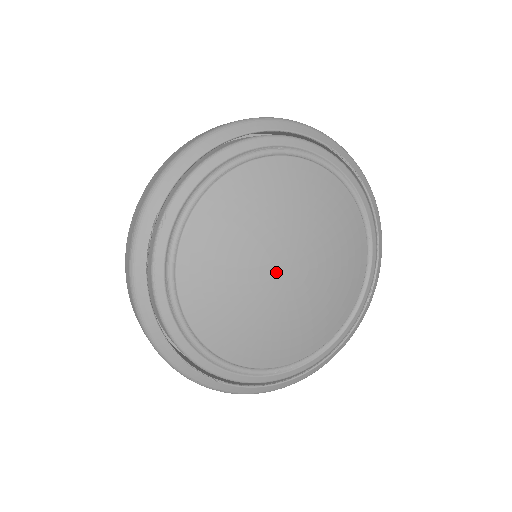
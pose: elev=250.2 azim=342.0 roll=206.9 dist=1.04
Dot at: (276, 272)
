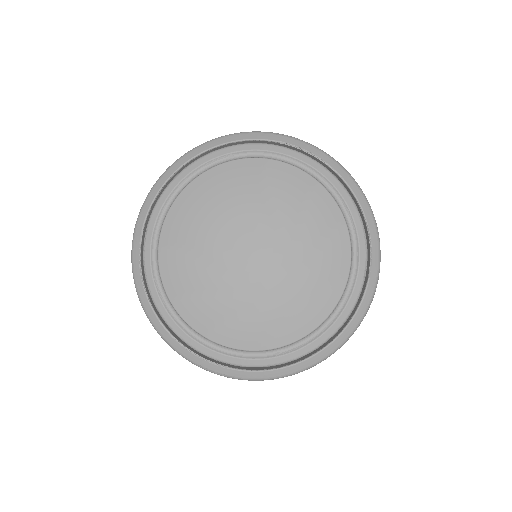
Dot at: (240, 257)
